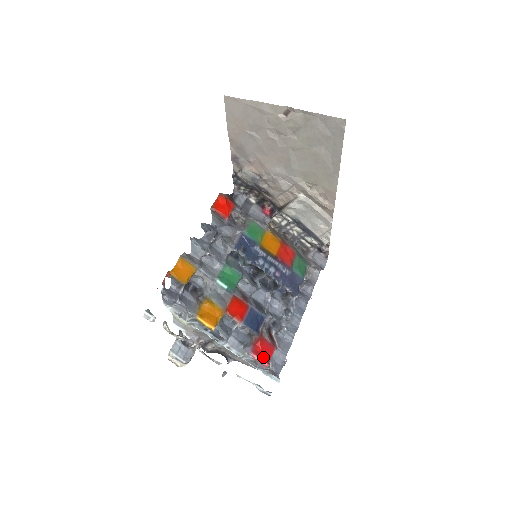
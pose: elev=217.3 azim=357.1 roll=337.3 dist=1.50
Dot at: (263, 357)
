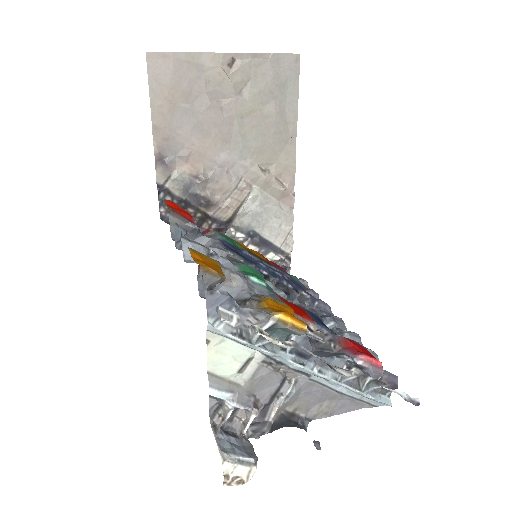
Dot at: (371, 356)
